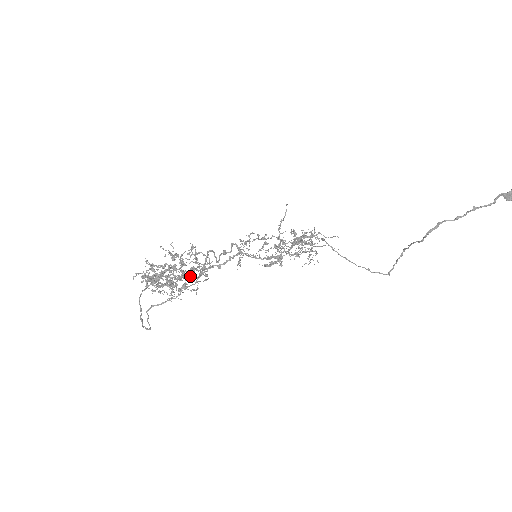
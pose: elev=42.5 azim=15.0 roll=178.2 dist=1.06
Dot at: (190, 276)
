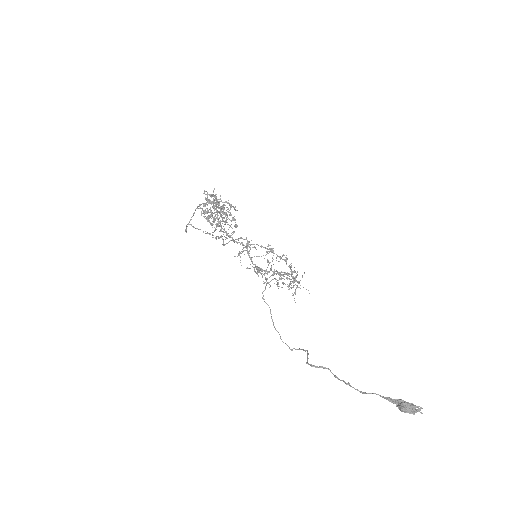
Dot at: (221, 227)
